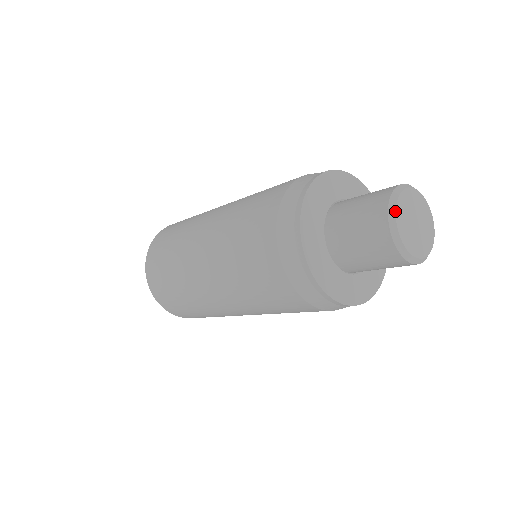
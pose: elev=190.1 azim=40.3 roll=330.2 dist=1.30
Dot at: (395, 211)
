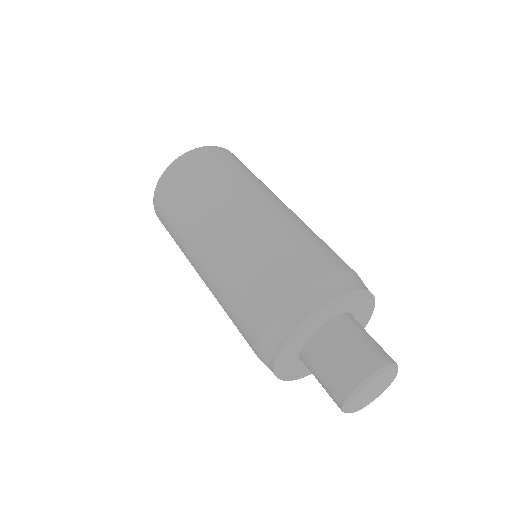
Dot at: (357, 396)
